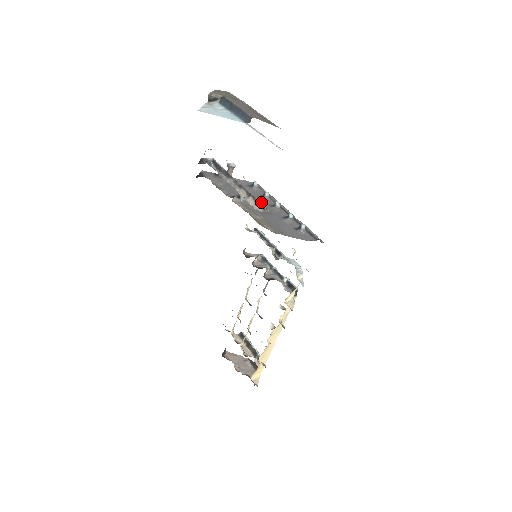
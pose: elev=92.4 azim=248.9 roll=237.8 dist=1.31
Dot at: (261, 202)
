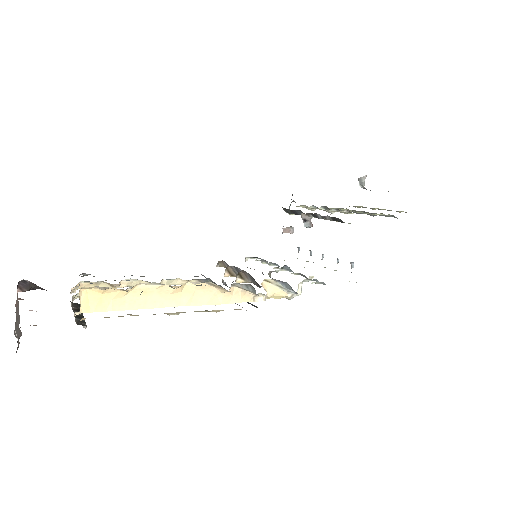
Dot at: occluded
